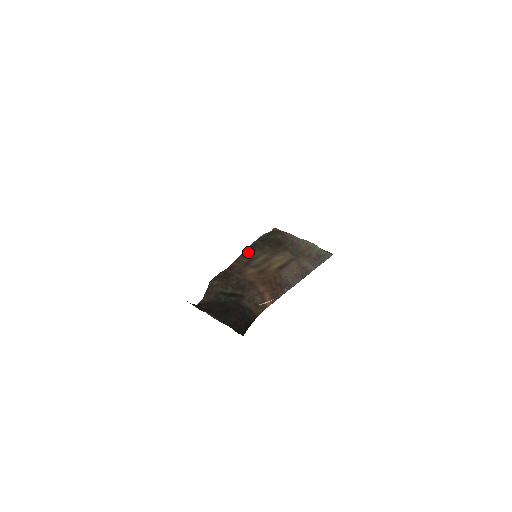
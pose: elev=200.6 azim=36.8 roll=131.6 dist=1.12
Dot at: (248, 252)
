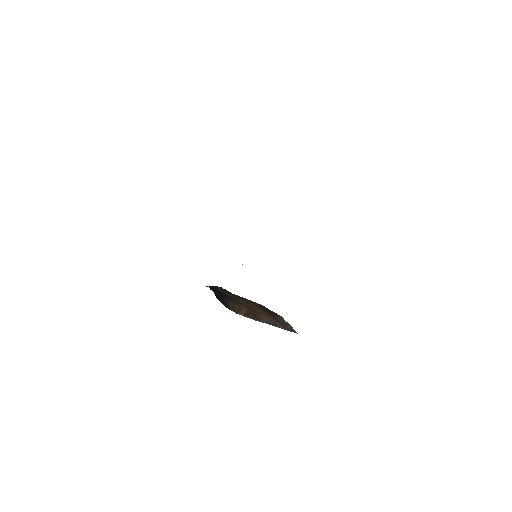
Dot at: (250, 301)
